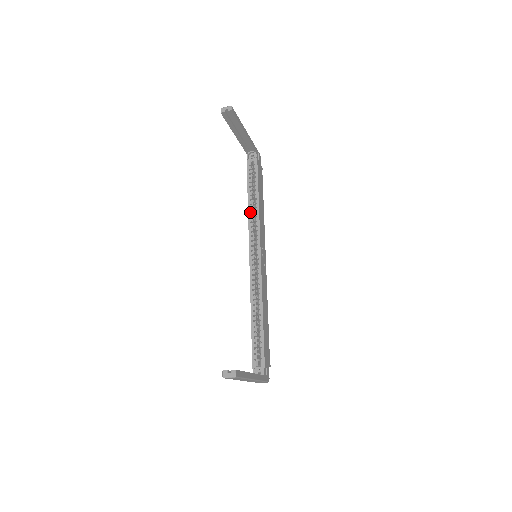
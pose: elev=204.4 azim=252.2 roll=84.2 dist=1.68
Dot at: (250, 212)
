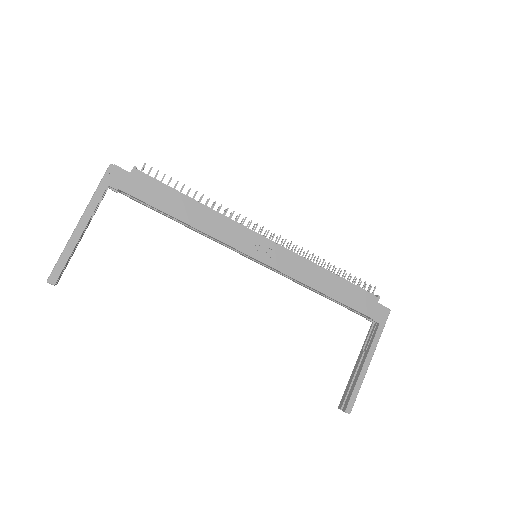
Dot at: (197, 232)
